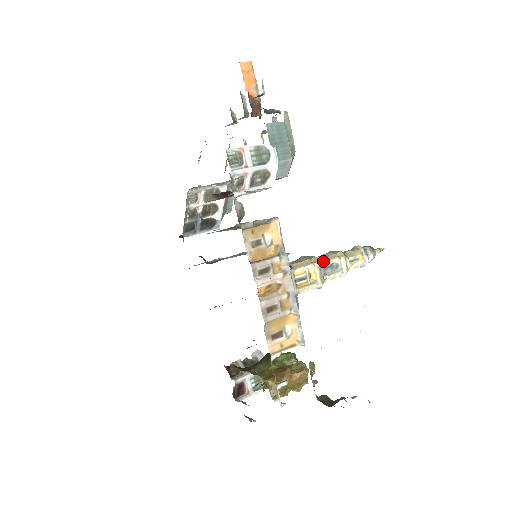
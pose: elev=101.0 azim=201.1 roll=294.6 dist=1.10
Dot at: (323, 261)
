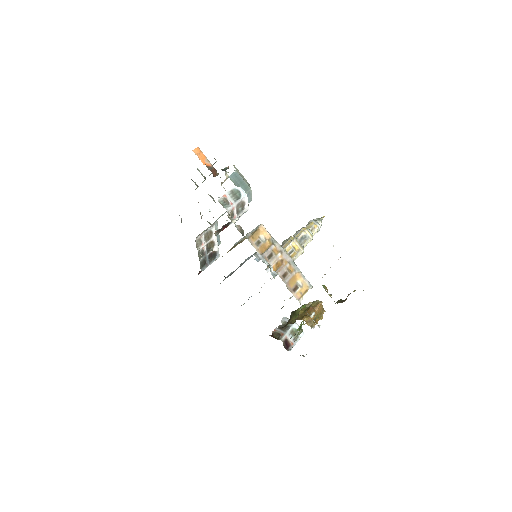
Dot at: (297, 237)
